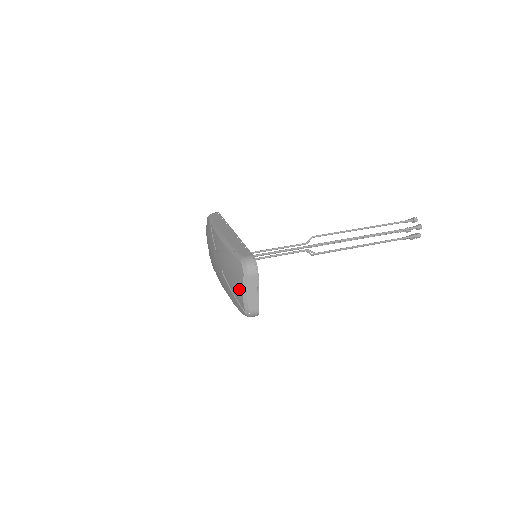
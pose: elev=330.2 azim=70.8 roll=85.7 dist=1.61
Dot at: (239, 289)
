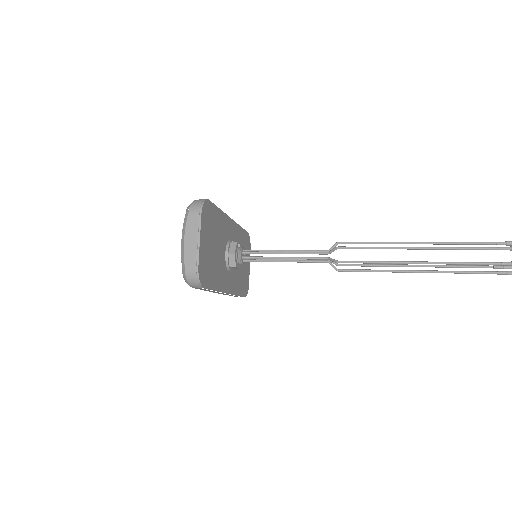
Dot at: occluded
